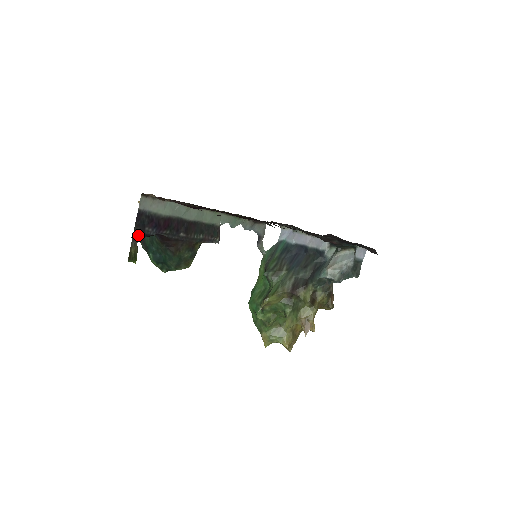
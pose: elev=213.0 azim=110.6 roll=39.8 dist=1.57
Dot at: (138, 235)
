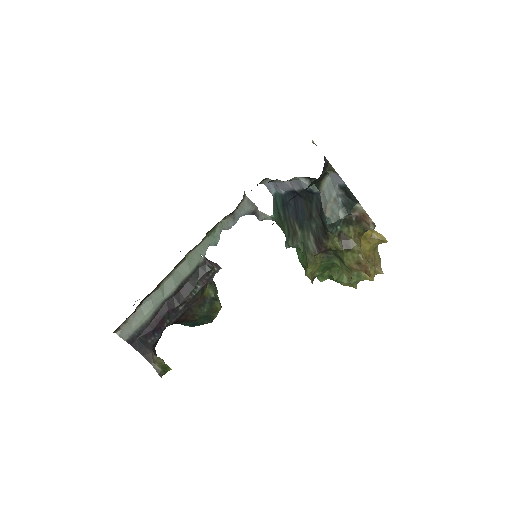
Dot at: (149, 353)
